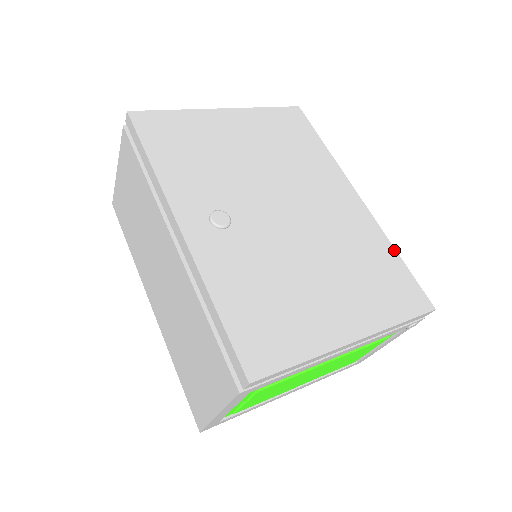
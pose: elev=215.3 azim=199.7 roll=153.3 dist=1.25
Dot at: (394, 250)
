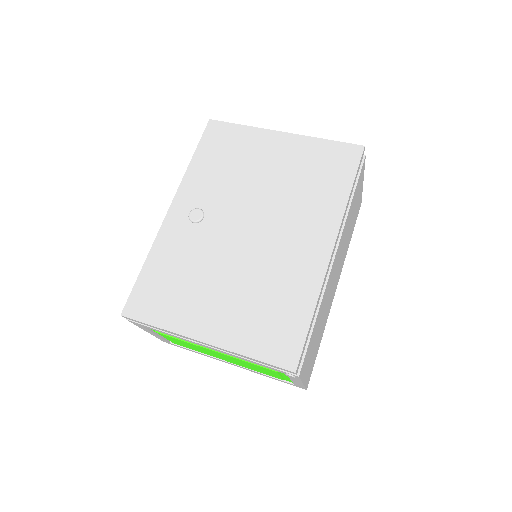
Dot at: (313, 308)
